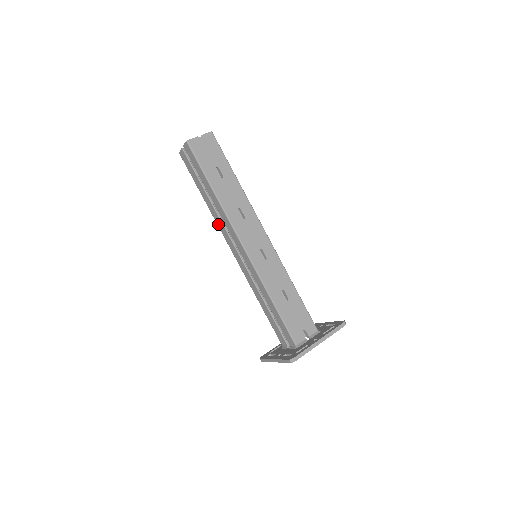
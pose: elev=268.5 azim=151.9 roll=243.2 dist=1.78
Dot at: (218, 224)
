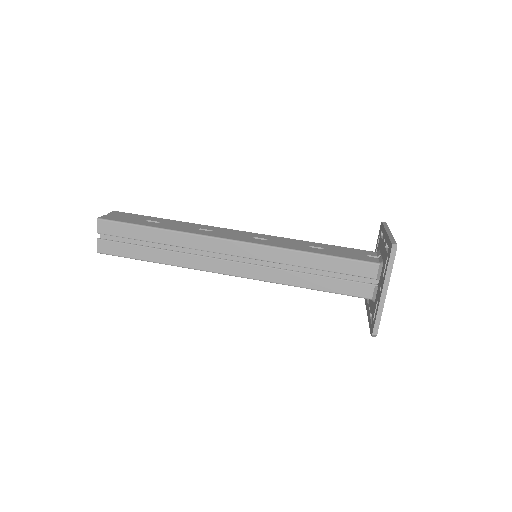
Dot at: (194, 266)
